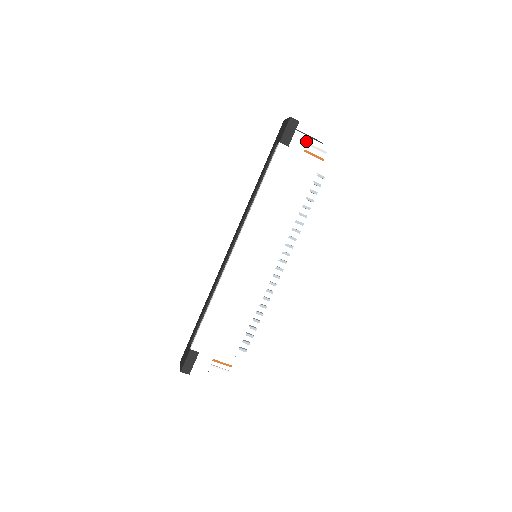
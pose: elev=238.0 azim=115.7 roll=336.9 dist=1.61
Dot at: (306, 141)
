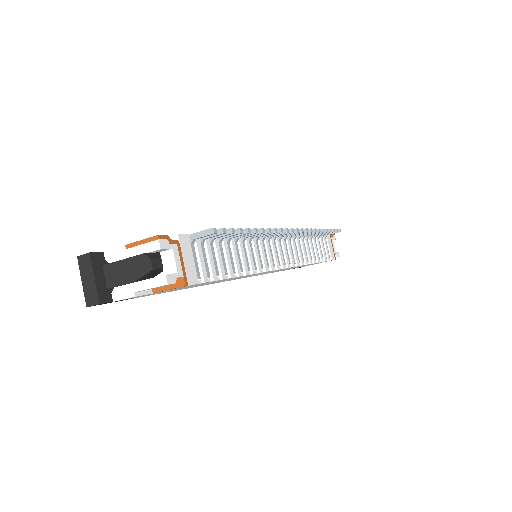
Dot at: occluded
